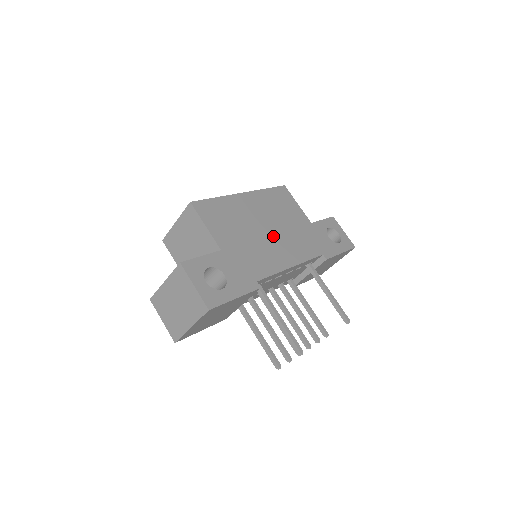
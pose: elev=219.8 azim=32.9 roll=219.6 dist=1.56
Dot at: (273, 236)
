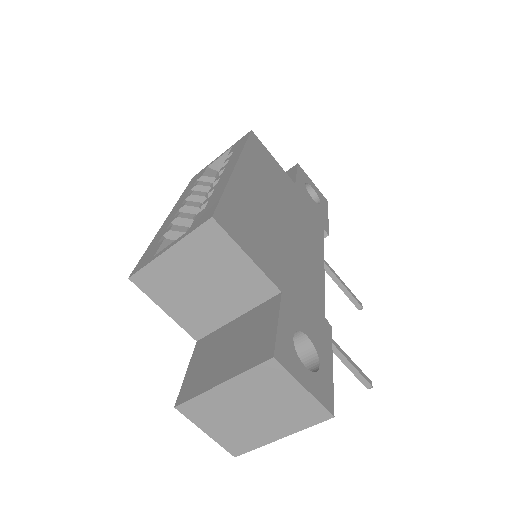
Dot at: (292, 228)
